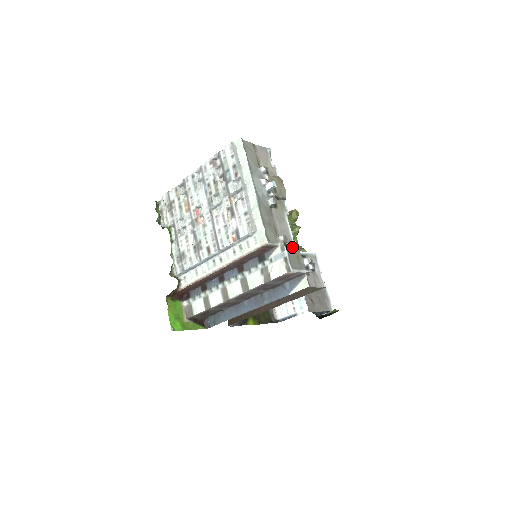
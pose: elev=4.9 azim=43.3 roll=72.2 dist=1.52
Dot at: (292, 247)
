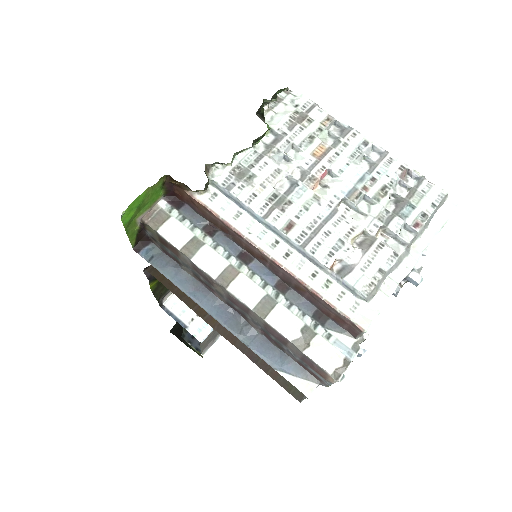
Dot at: occluded
